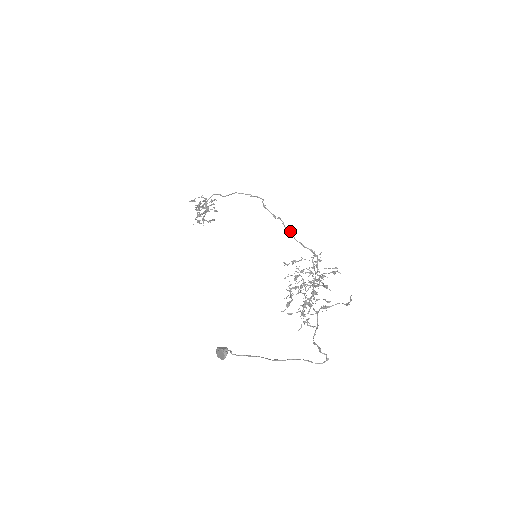
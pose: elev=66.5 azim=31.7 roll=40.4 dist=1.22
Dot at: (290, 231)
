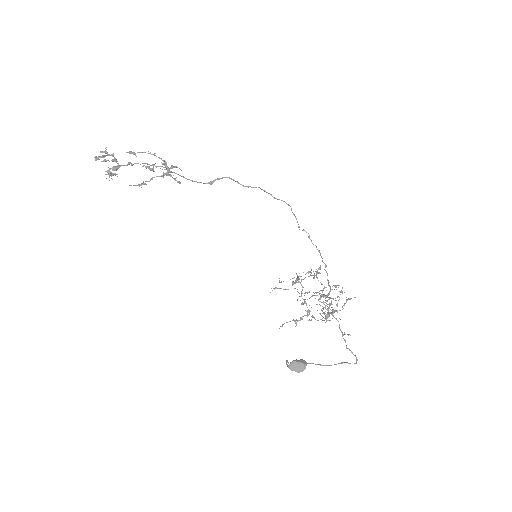
Dot at: occluded
